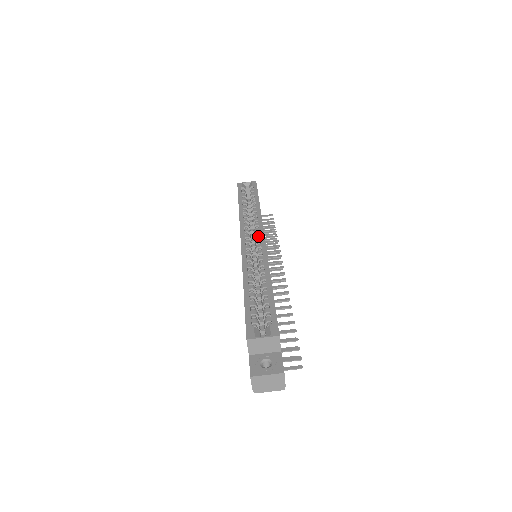
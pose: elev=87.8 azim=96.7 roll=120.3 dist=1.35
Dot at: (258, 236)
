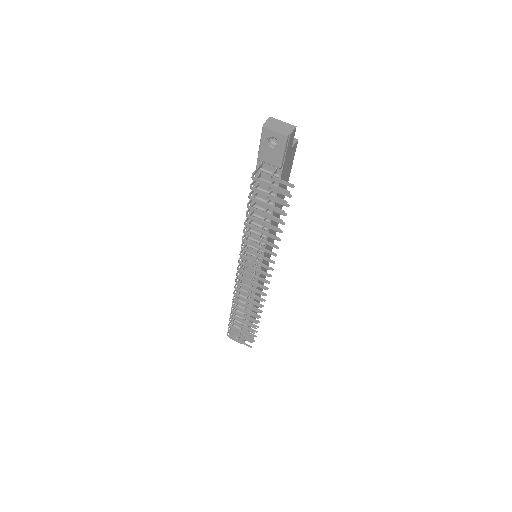
Dot at: occluded
